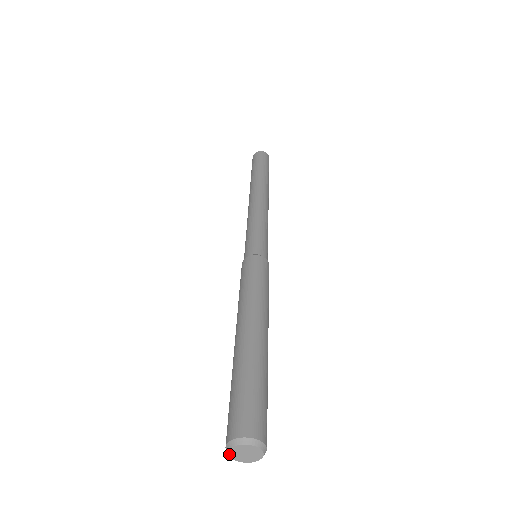
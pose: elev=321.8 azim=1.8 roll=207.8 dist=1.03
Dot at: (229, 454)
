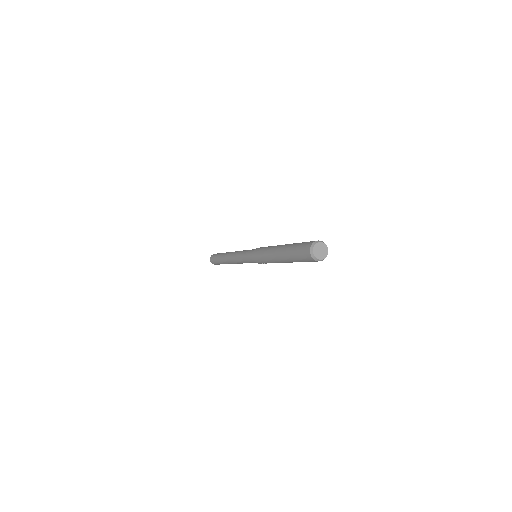
Dot at: (313, 254)
